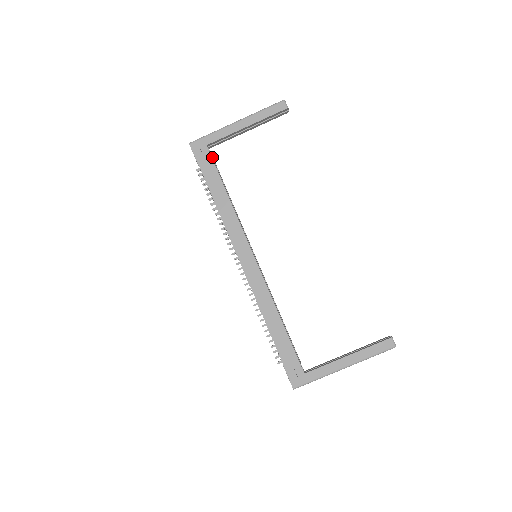
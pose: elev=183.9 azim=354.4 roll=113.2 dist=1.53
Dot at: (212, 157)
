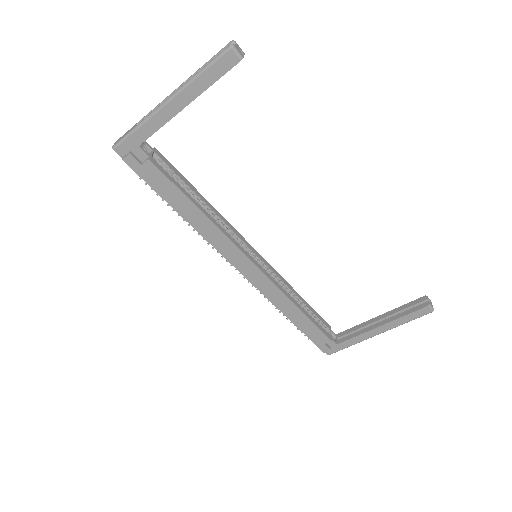
Dot at: (153, 152)
